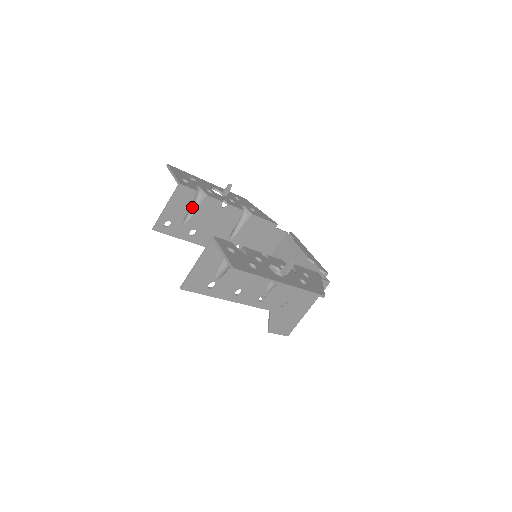
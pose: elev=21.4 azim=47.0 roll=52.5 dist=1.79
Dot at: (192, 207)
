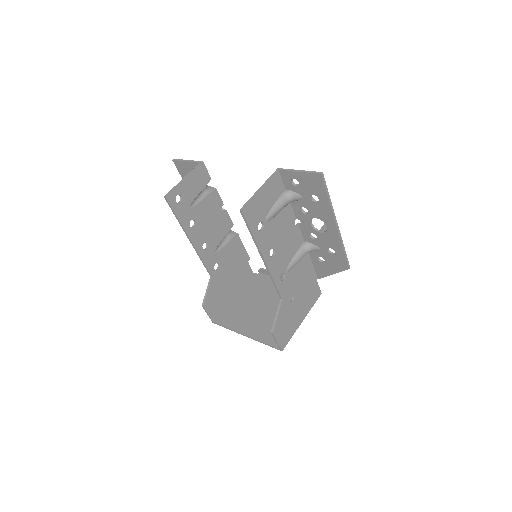
Dot at: (200, 195)
